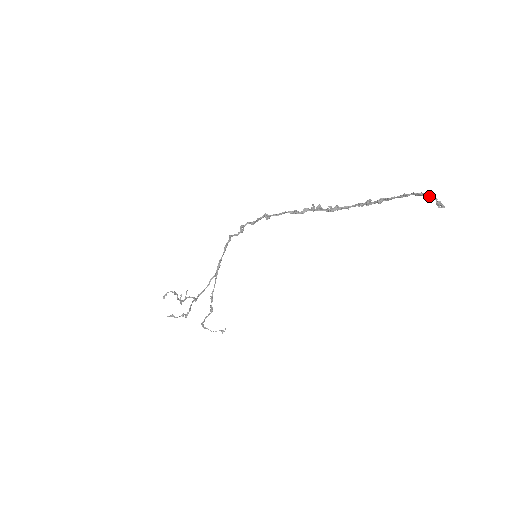
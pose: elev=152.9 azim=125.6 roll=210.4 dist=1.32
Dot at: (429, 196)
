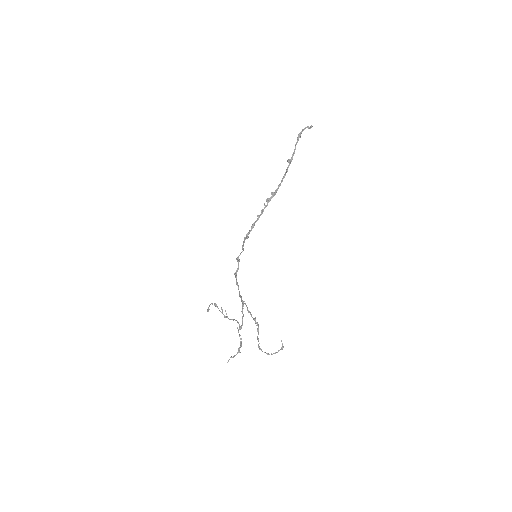
Dot at: (302, 130)
